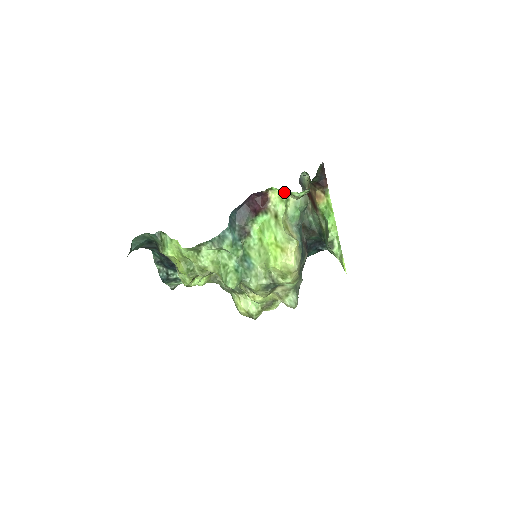
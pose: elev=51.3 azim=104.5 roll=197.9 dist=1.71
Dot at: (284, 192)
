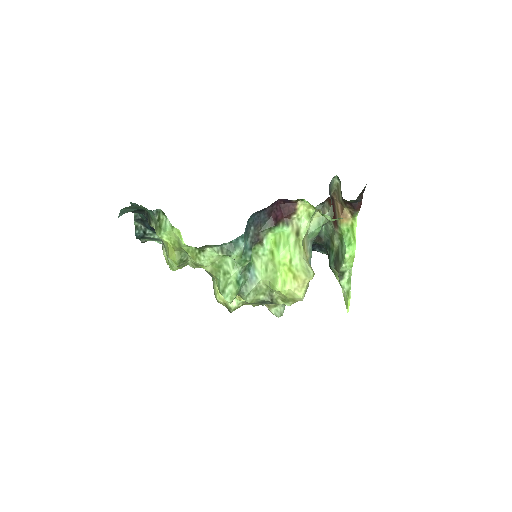
Dot at: occluded
